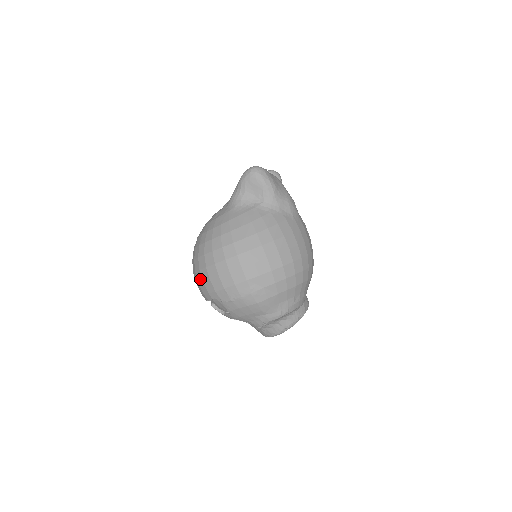
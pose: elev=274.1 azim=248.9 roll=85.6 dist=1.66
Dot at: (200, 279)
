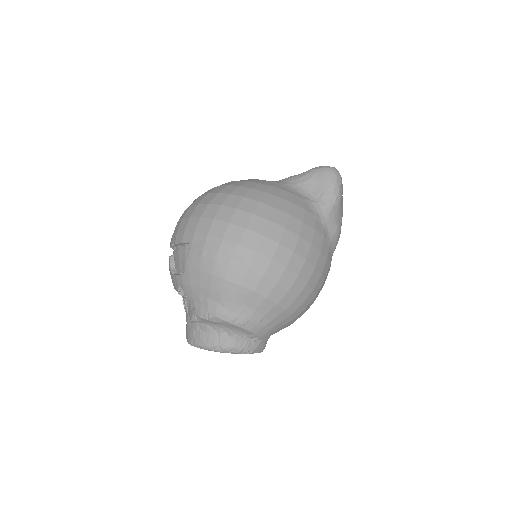
Dot at: (189, 213)
